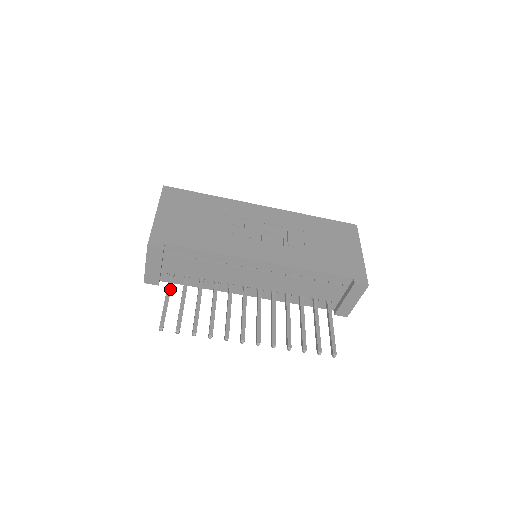
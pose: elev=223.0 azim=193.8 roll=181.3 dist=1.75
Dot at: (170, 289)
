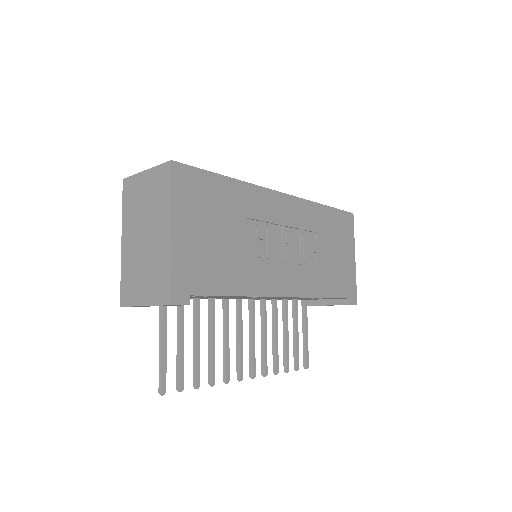
Dot at: (166, 326)
